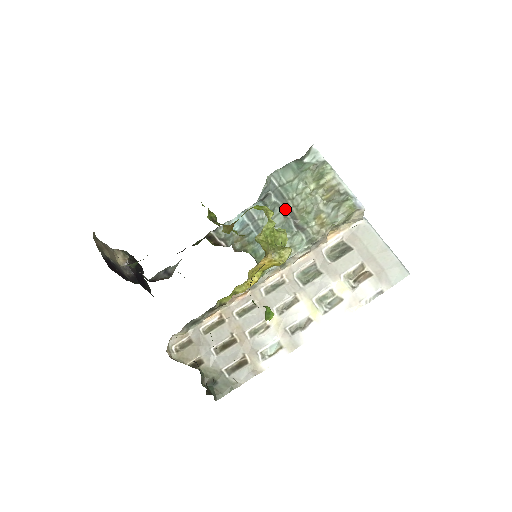
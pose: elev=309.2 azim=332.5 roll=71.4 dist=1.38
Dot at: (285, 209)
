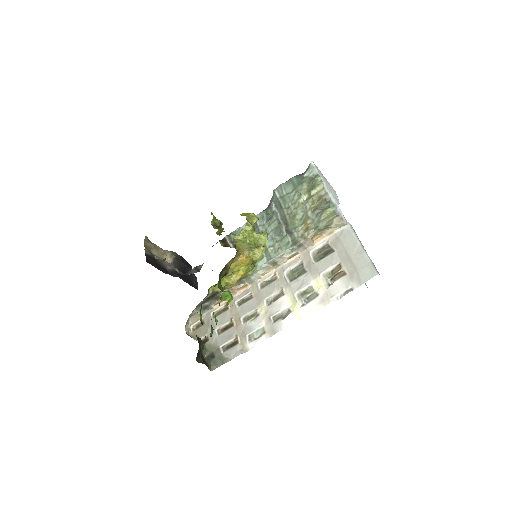
Dot at: (281, 217)
